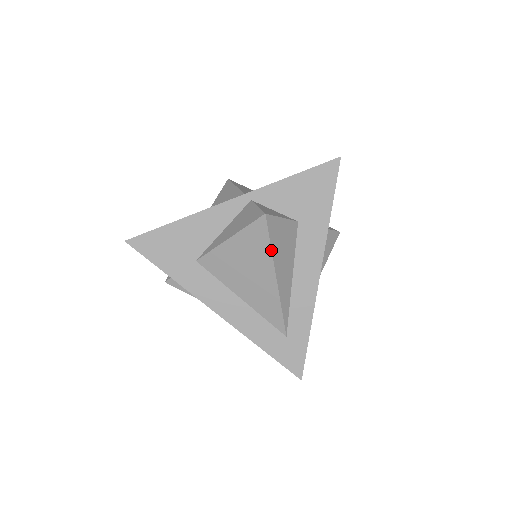
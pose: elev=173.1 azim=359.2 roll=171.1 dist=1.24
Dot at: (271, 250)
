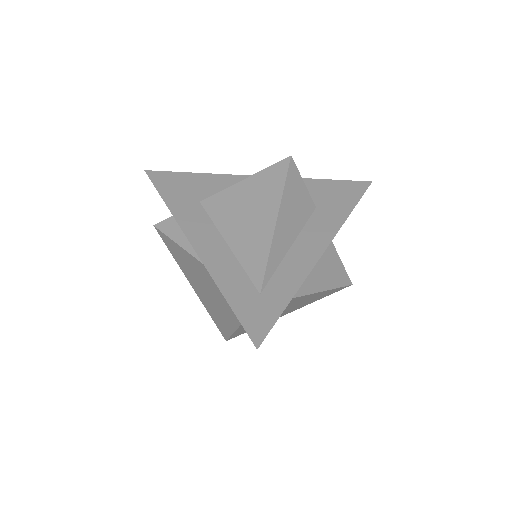
Dot at: (283, 189)
